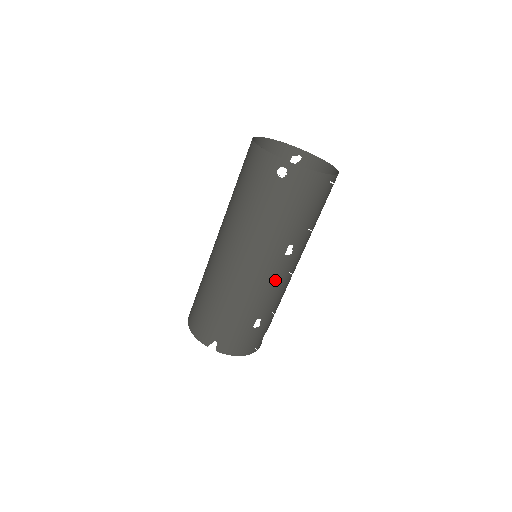
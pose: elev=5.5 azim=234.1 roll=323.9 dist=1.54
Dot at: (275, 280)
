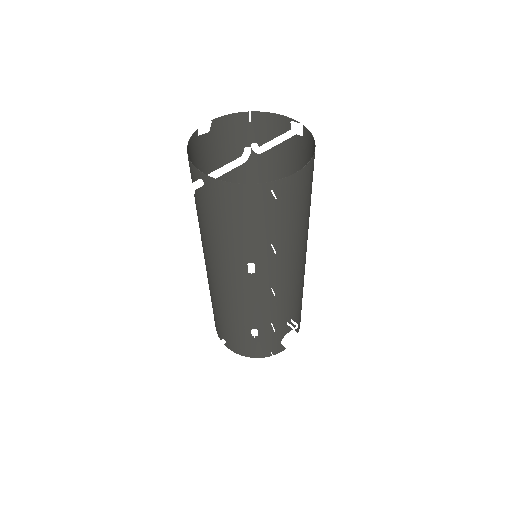
Dot at: (252, 296)
